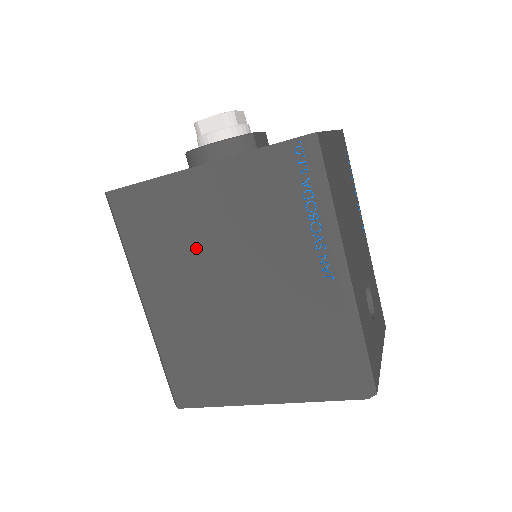
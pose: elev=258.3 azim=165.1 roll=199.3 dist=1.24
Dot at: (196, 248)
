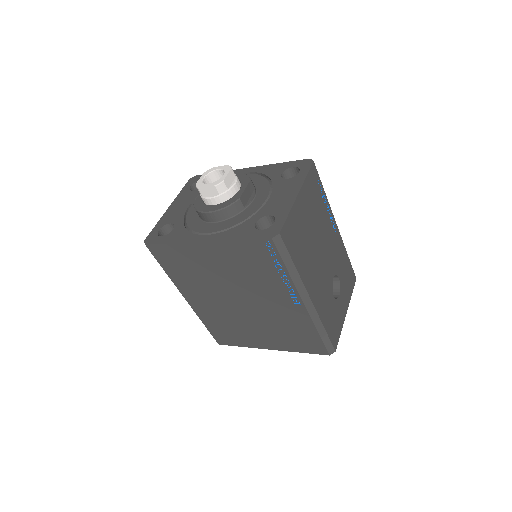
Dot at: (212, 279)
